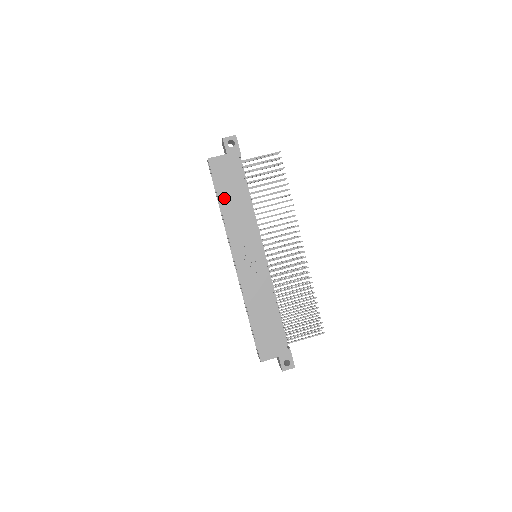
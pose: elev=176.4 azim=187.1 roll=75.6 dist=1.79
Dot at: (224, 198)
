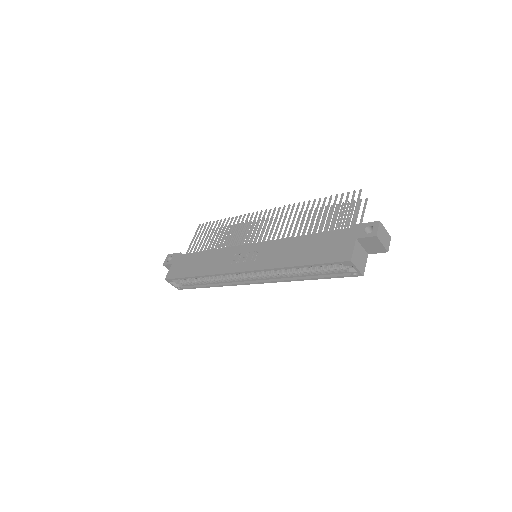
Dot at: (193, 272)
